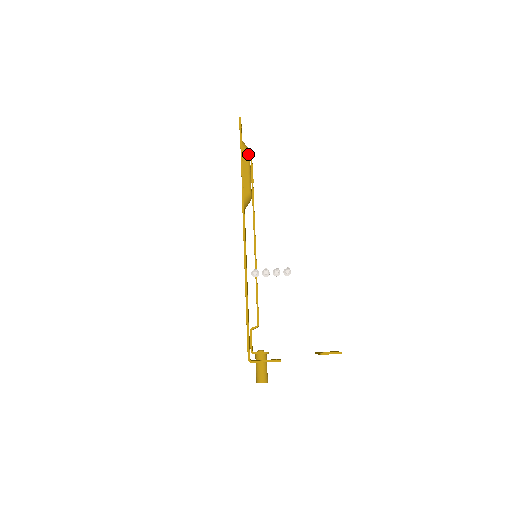
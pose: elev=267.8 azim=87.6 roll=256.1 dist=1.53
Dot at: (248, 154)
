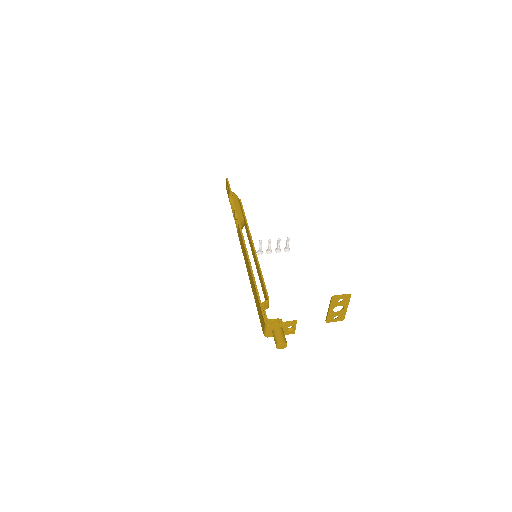
Dot at: (237, 197)
